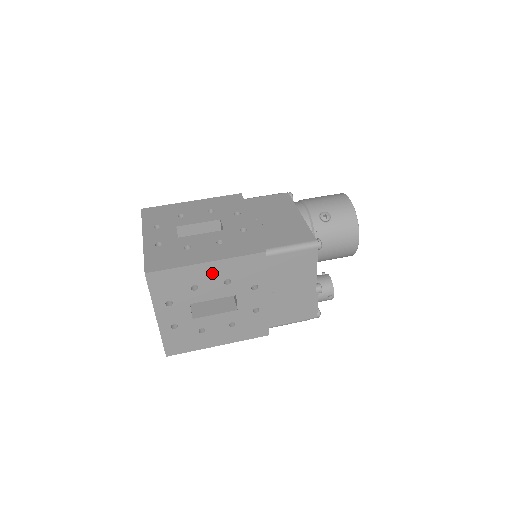
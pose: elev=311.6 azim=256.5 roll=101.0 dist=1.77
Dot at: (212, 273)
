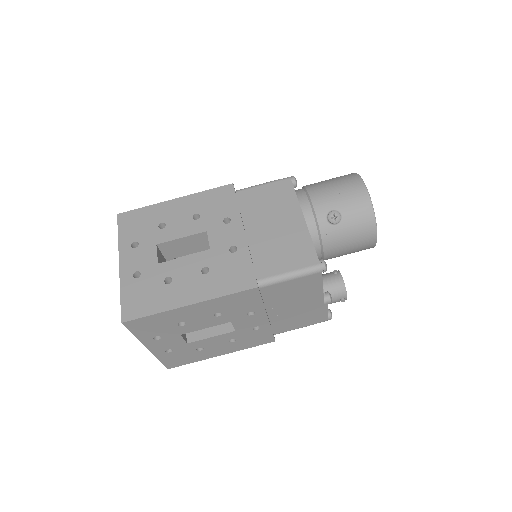
Dot at: (198, 311)
